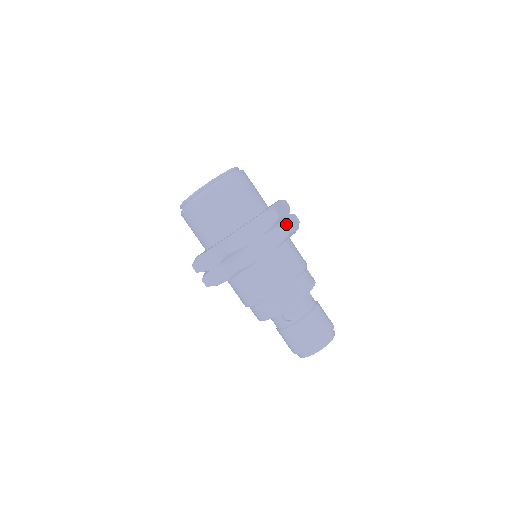
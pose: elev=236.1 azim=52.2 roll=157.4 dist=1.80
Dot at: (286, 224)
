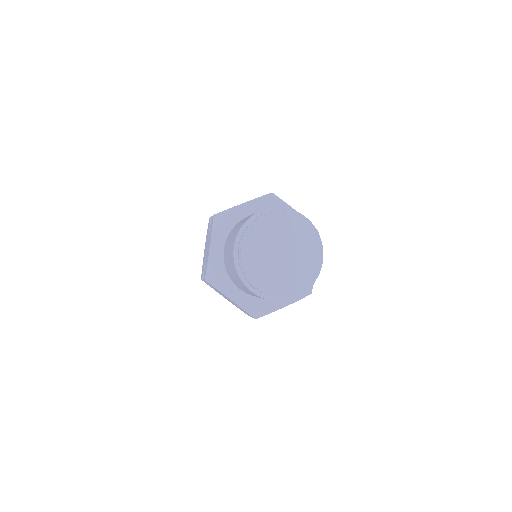
Dot at: occluded
